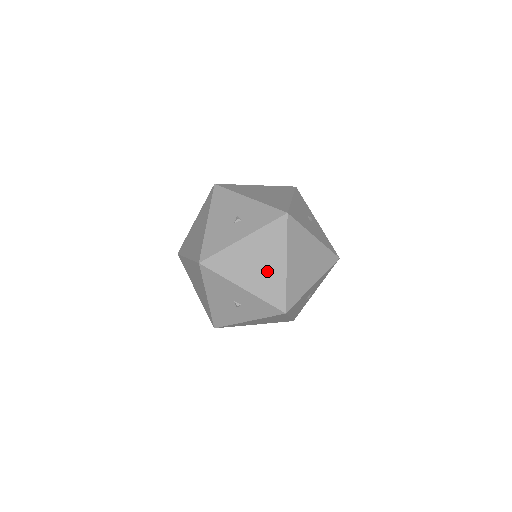
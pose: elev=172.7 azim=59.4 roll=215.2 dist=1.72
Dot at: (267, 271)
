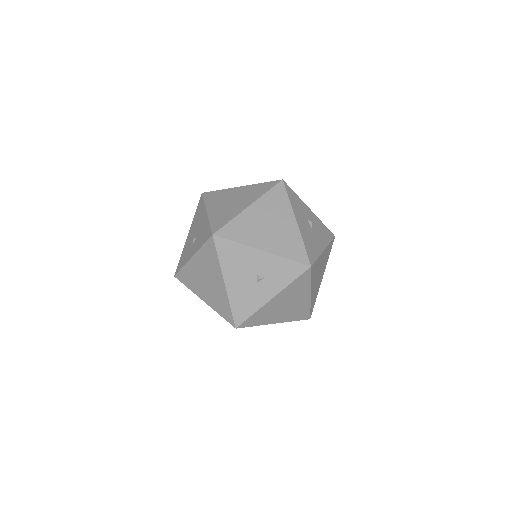
Dot at: (295, 306)
